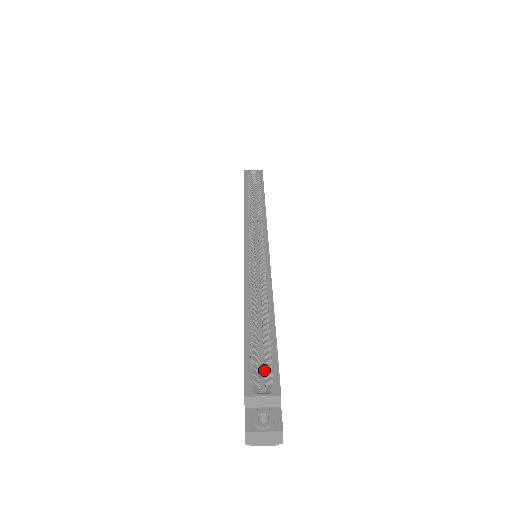
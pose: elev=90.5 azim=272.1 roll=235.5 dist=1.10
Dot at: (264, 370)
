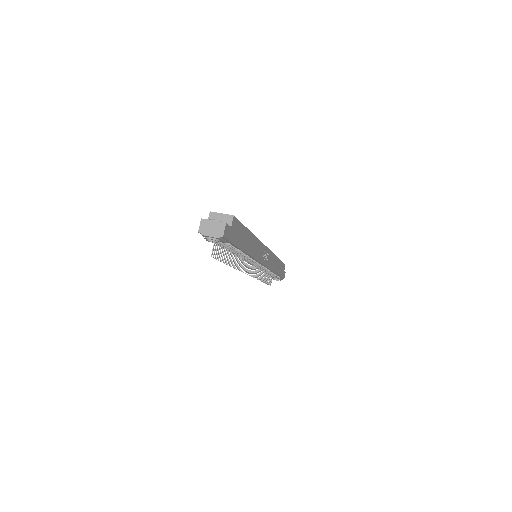
Dot at: occluded
